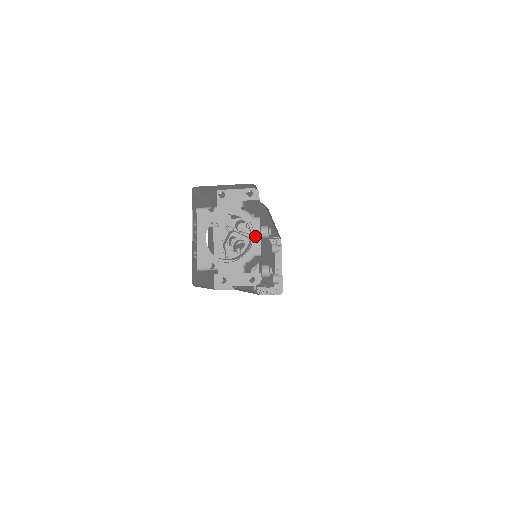
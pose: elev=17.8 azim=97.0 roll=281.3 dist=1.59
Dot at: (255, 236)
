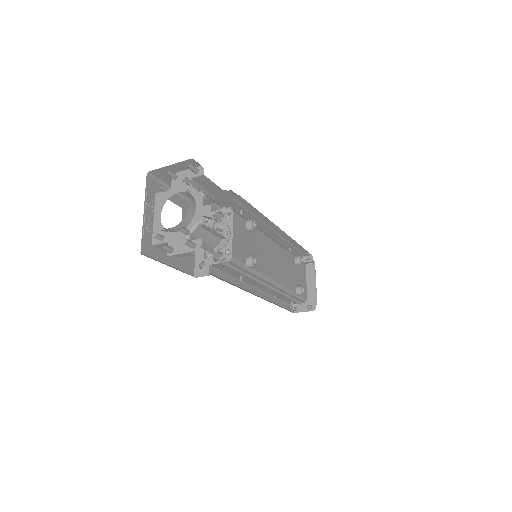
Dot at: (198, 207)
